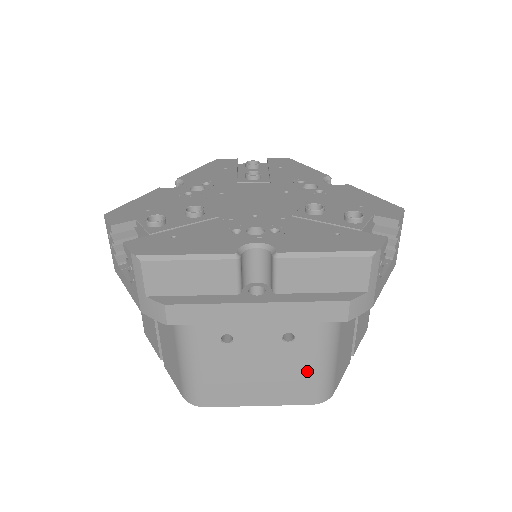
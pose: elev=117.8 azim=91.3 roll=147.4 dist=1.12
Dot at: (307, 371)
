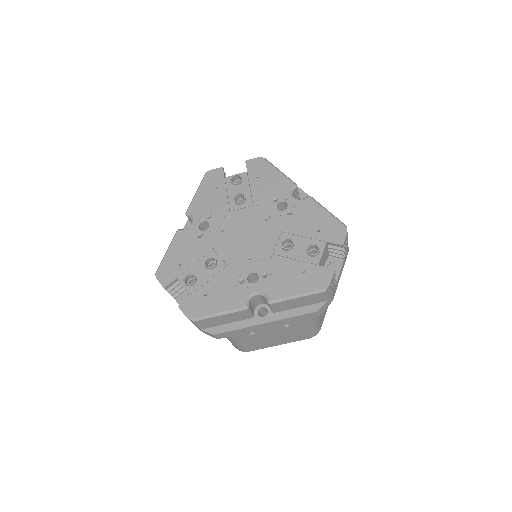
Dot at: (302, 331)
